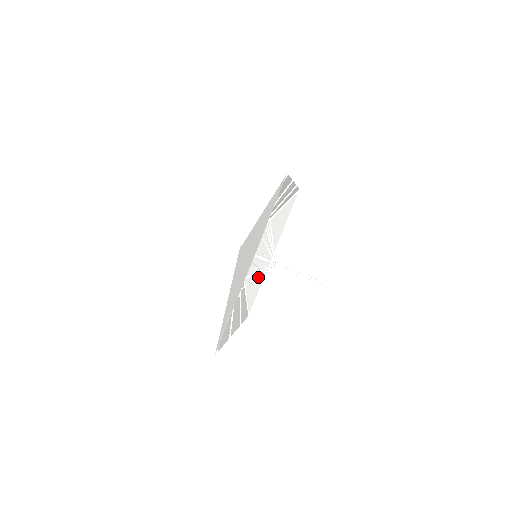
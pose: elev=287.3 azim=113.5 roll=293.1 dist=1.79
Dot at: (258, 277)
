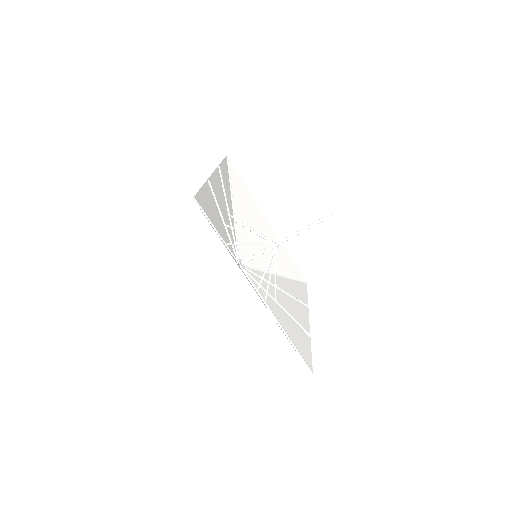
Dot at: occluded
